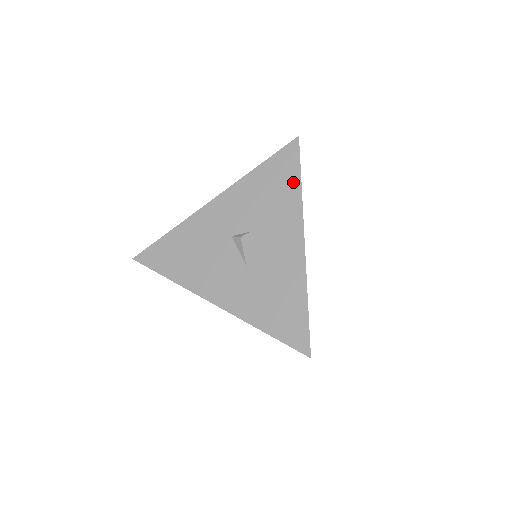
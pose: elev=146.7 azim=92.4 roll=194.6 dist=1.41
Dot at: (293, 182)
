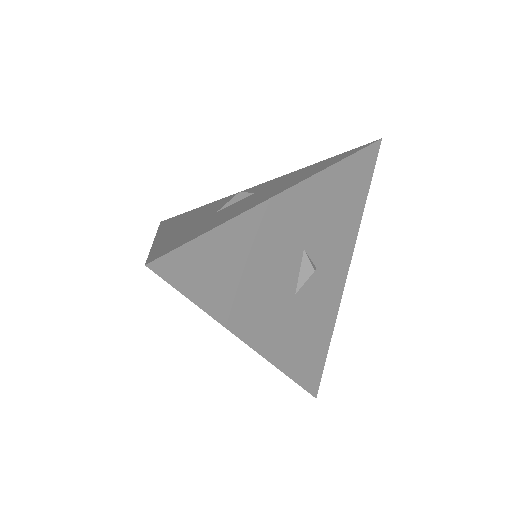
Dot at: (337, 160)
